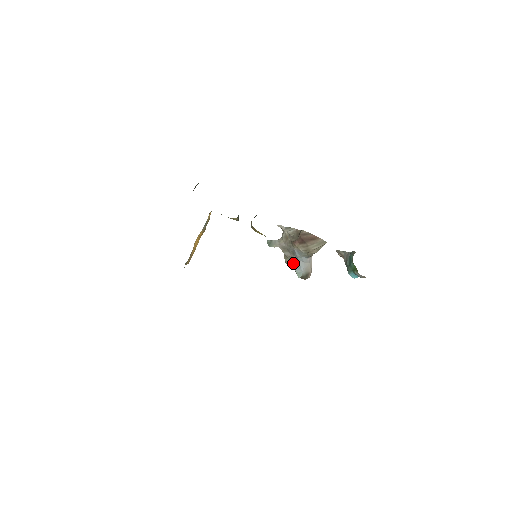
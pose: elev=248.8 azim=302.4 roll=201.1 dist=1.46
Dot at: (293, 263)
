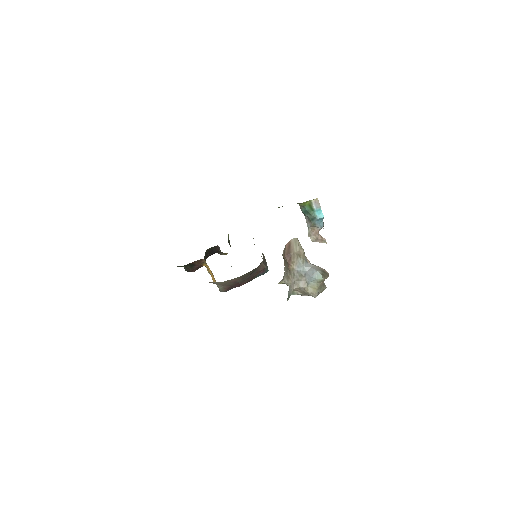
Dot at: (310, 280)
